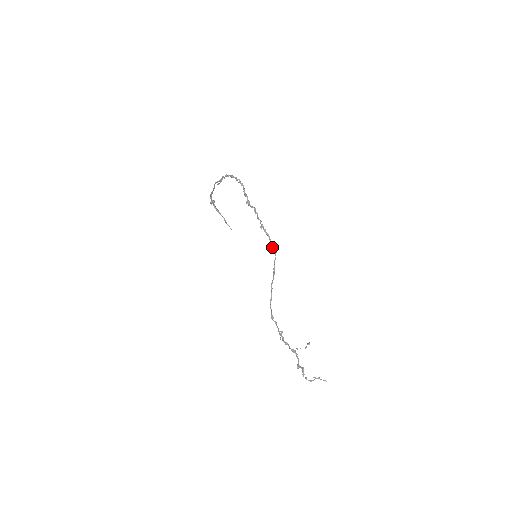
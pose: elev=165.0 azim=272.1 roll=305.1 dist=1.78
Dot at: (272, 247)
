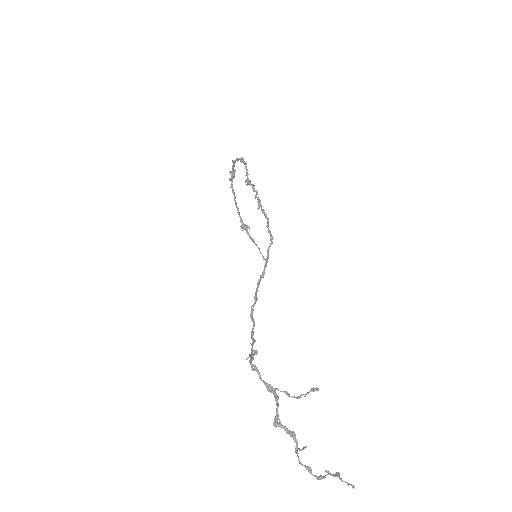
Dot at: occluded
